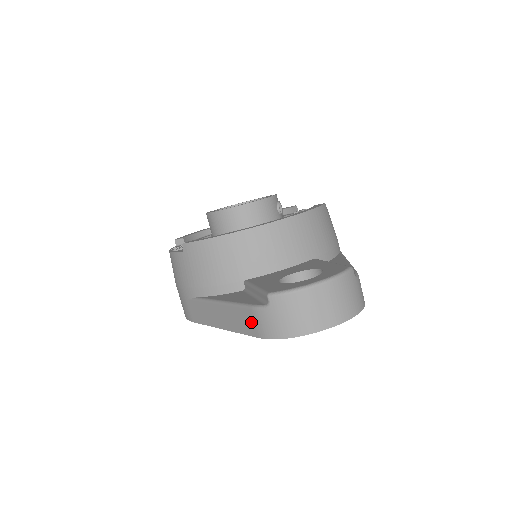
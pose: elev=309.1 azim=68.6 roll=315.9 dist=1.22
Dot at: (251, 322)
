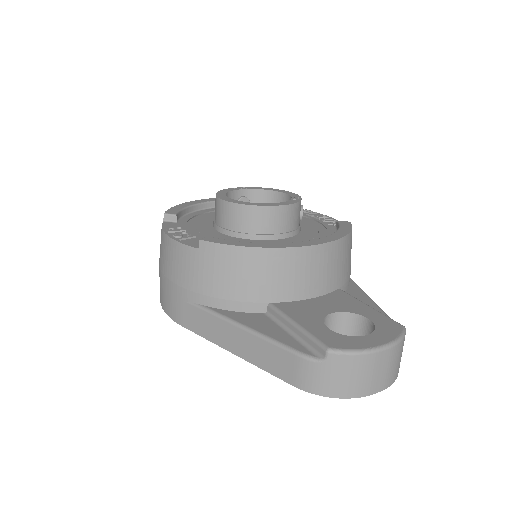
Dot at: (289, 367)
